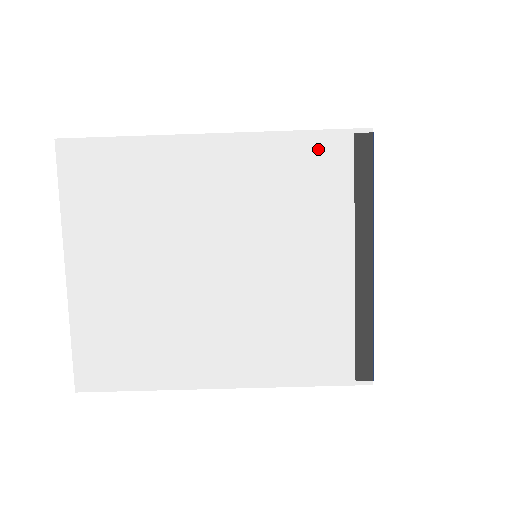
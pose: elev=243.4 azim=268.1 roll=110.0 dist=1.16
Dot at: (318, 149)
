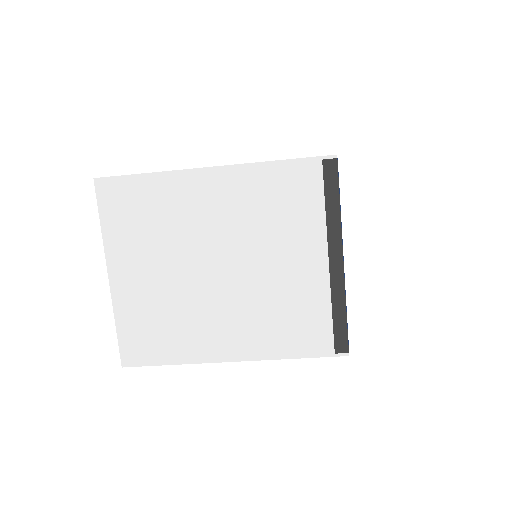
Dot at: (294, 174)
